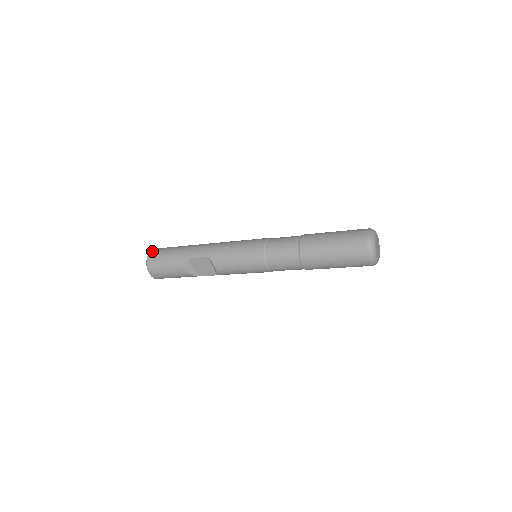
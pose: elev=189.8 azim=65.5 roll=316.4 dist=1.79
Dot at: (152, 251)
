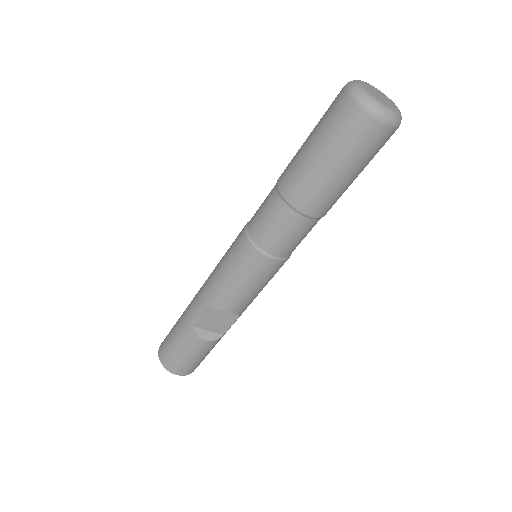
Dot at: (159, 349)
